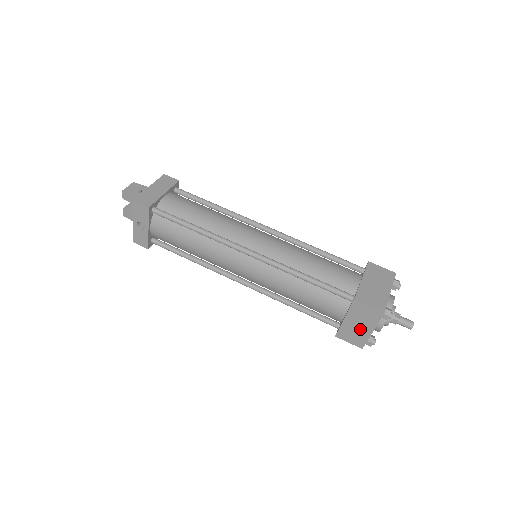
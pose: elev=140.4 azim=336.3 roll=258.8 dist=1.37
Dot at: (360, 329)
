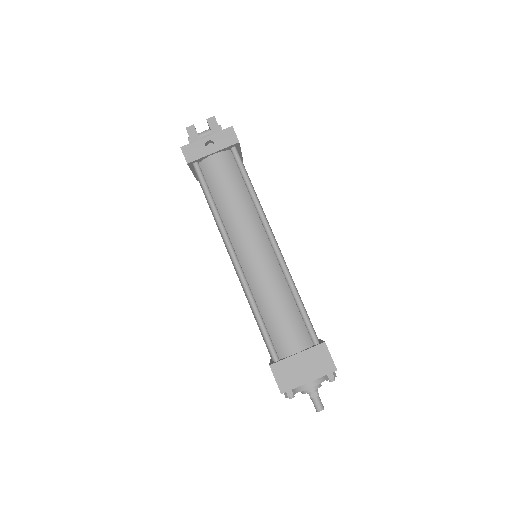
Dot at: (301, 372)
